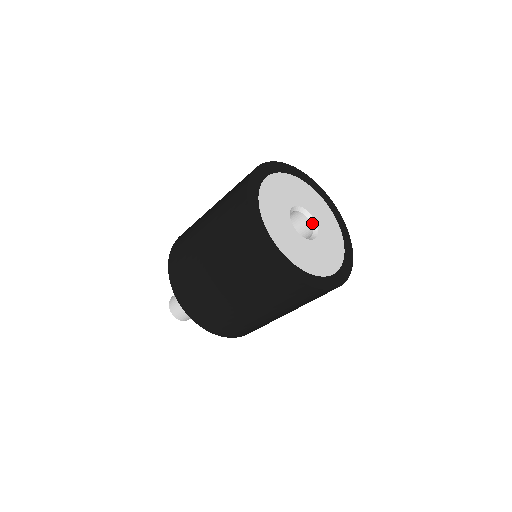
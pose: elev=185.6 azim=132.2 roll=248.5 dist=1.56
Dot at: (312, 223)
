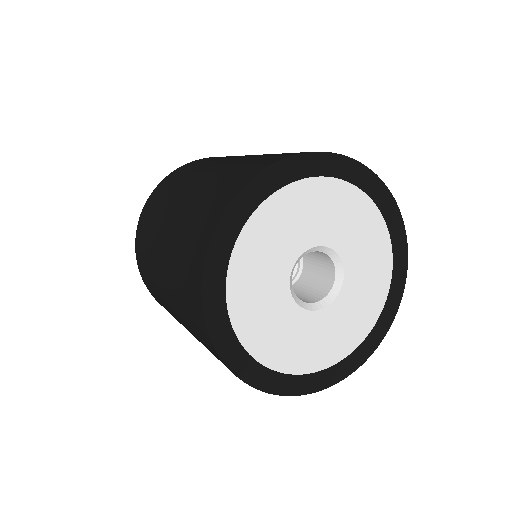
Dot at: (336, 264)
